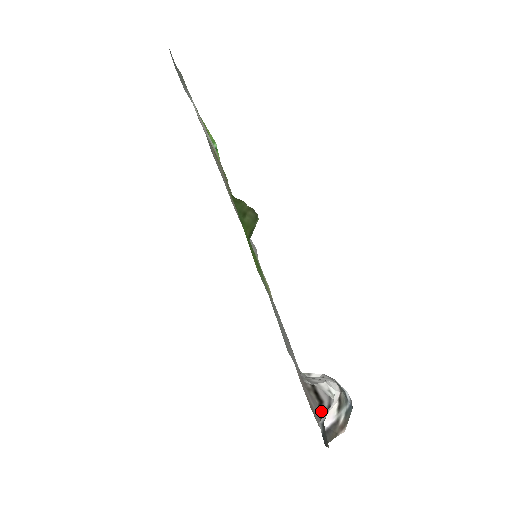
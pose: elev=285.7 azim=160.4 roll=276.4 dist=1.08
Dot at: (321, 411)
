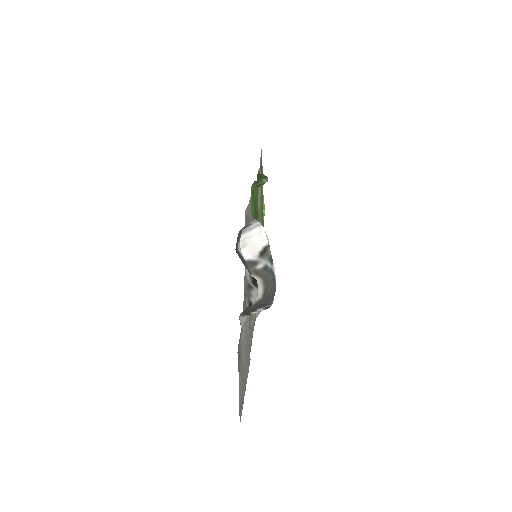
Dot at: (247, 313)
